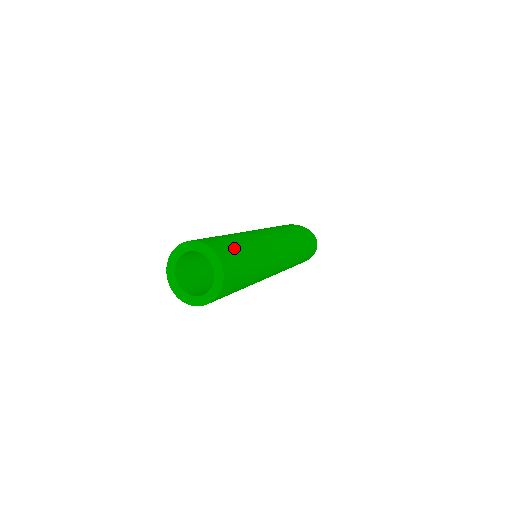
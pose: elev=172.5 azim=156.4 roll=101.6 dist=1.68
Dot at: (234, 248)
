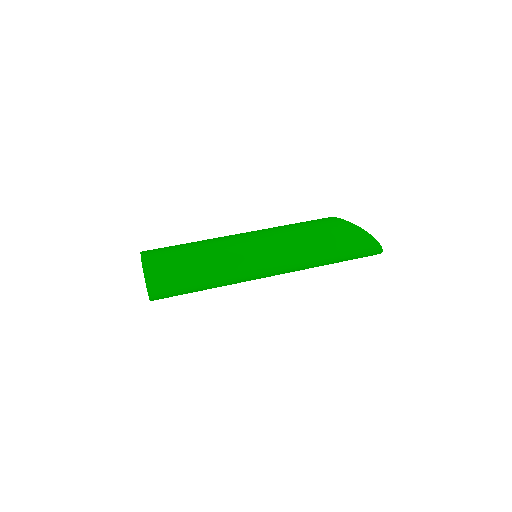
Dot at: (179, 280)
